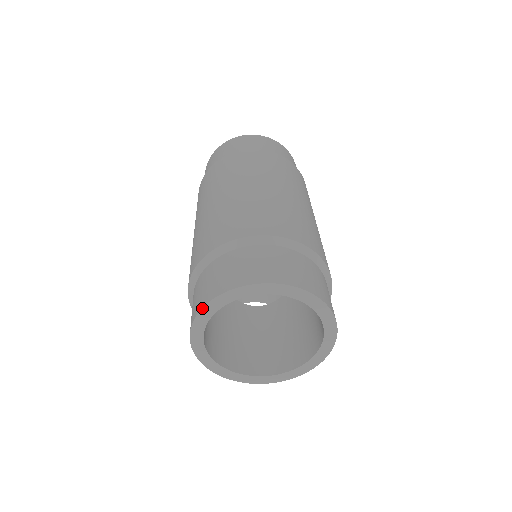
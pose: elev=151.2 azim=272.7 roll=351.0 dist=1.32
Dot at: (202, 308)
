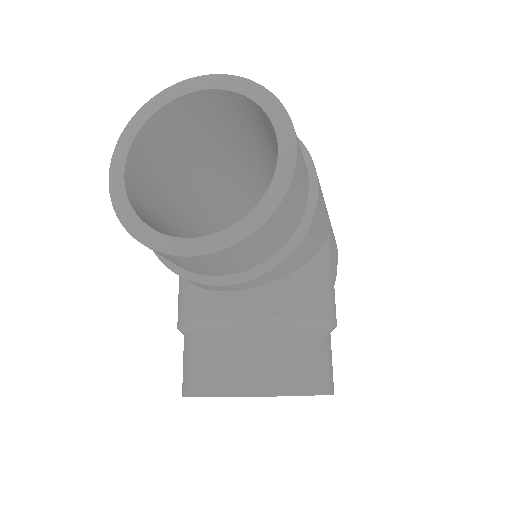
Dot at: (130, 120)
